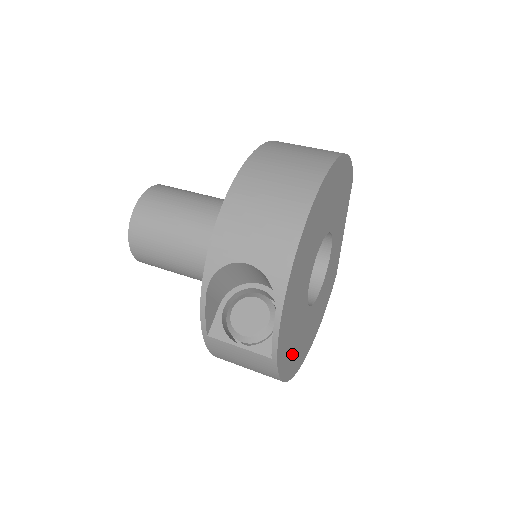
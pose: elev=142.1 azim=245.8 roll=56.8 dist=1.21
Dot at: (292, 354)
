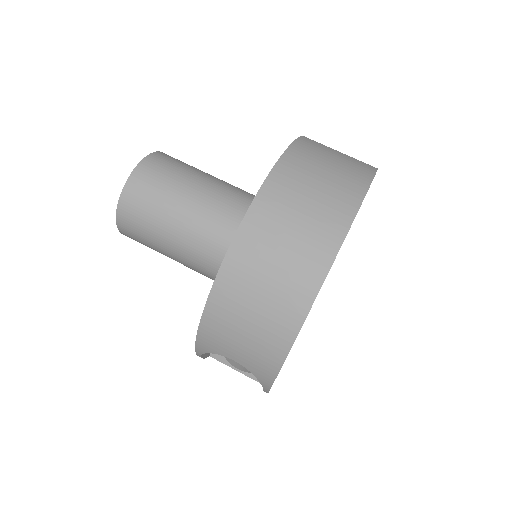
Dot at: occluded
